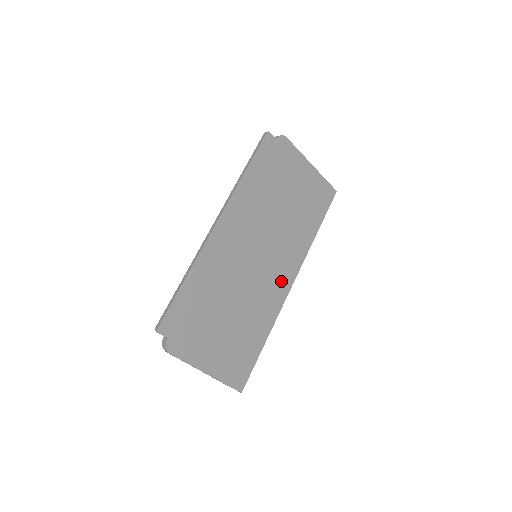
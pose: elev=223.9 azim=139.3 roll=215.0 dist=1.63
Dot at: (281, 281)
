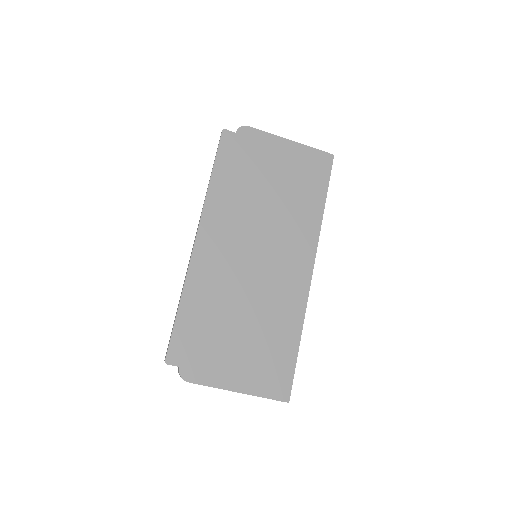
Dot at: (296, 272)
